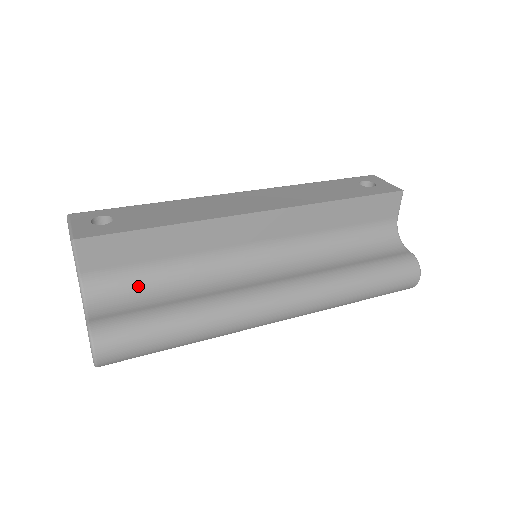
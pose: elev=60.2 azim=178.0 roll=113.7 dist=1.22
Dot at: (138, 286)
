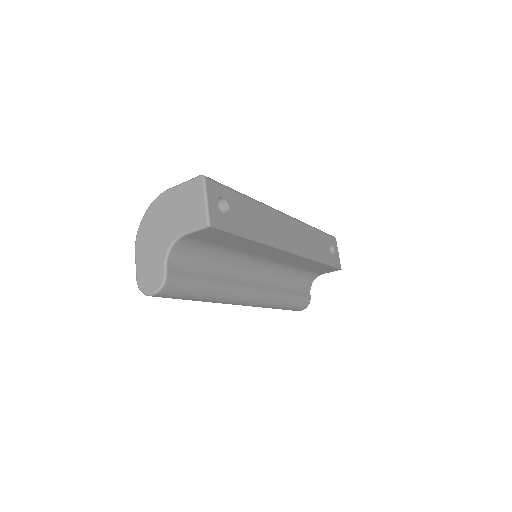
Dot at: (201, 254)
